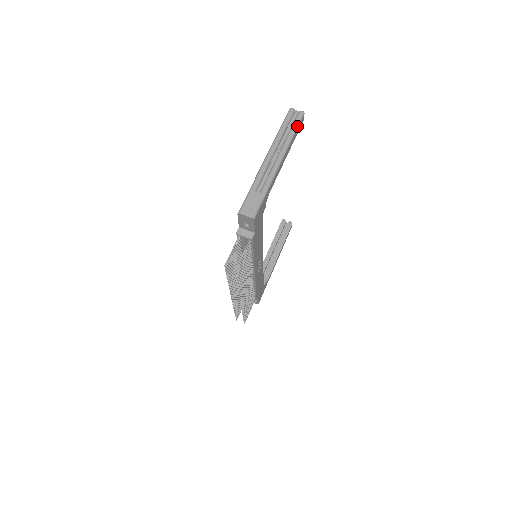
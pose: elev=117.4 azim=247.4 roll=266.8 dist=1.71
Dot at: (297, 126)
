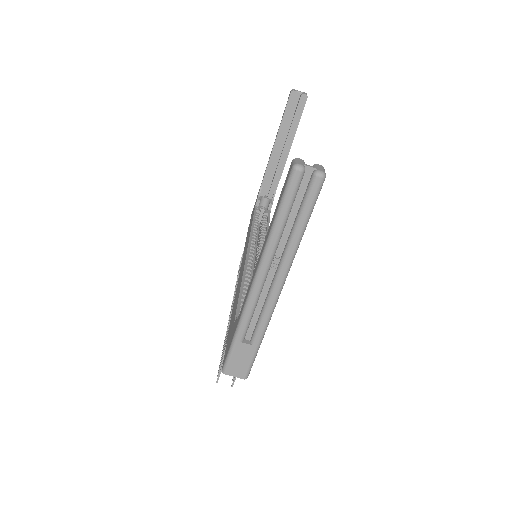
Dot at: (310, 213)
